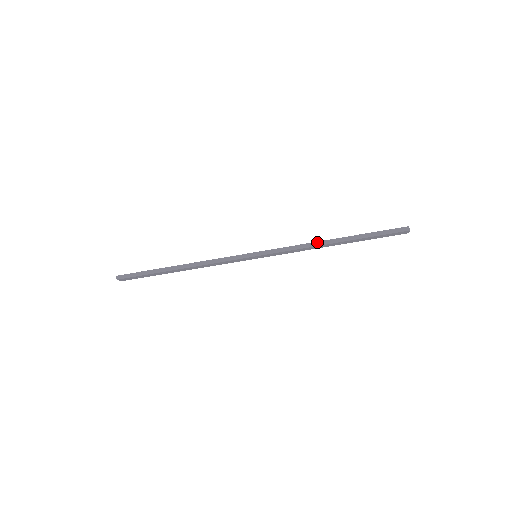
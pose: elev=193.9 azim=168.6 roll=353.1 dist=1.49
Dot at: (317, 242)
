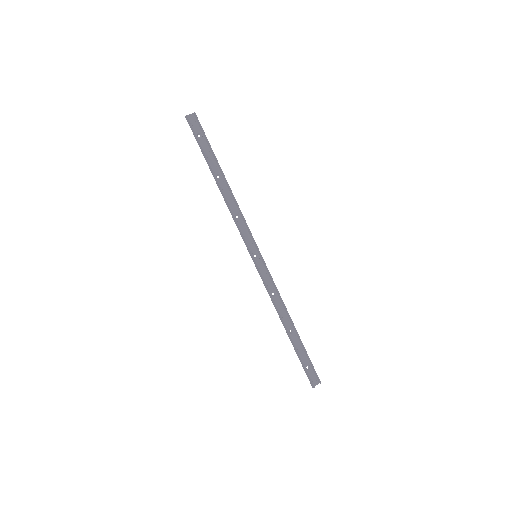
Dot at: (279, 314)
